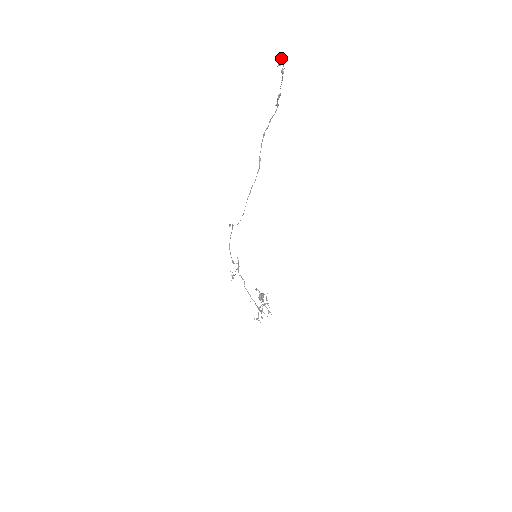
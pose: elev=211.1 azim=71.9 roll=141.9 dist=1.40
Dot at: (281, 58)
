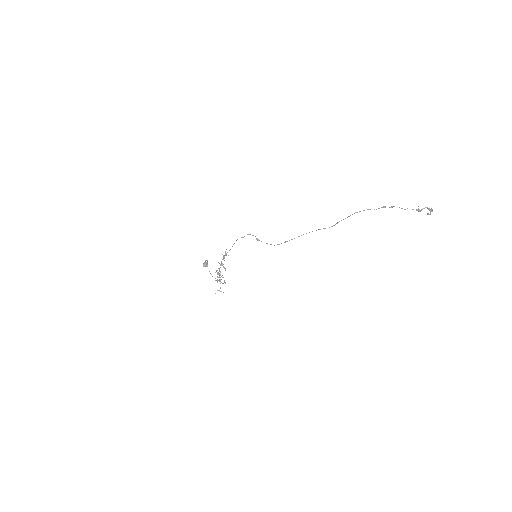
Dot at: occluded
